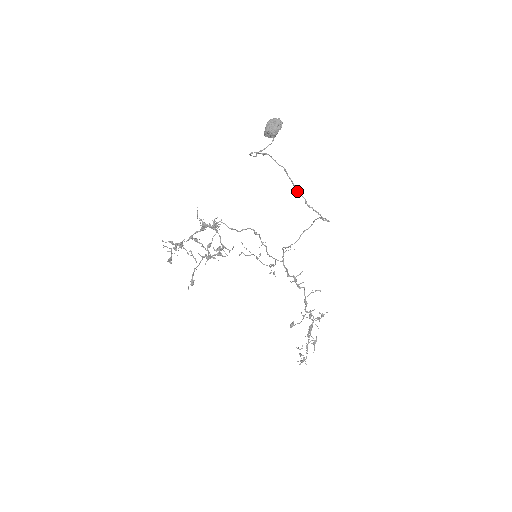
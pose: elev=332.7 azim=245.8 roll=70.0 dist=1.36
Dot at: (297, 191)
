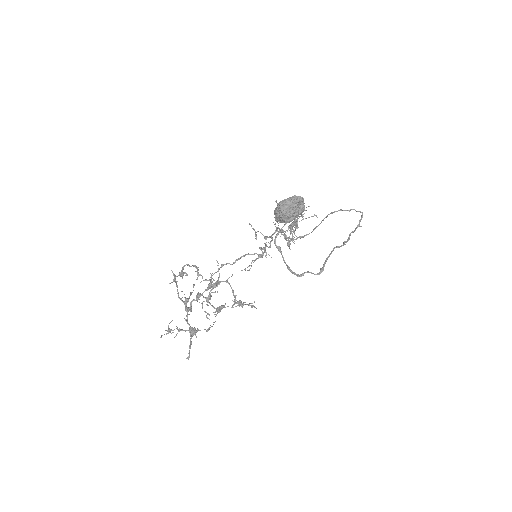
Dot at: (346, 242)
